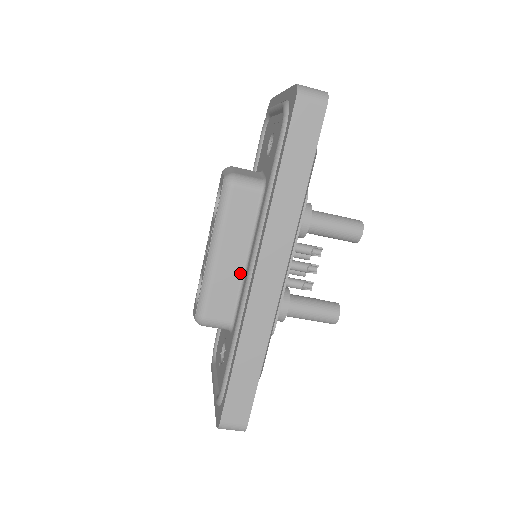
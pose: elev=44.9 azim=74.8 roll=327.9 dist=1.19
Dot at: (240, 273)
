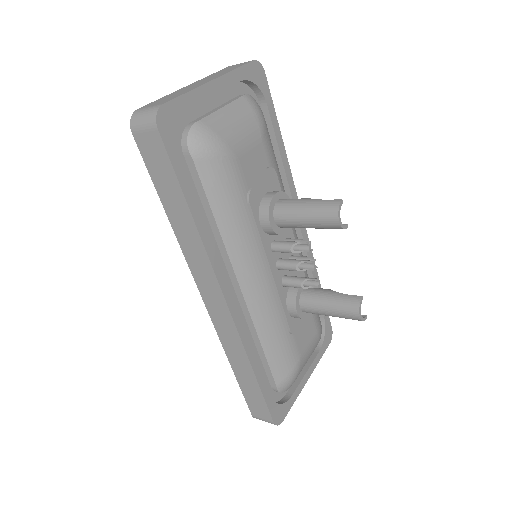
Dot at: occluded
